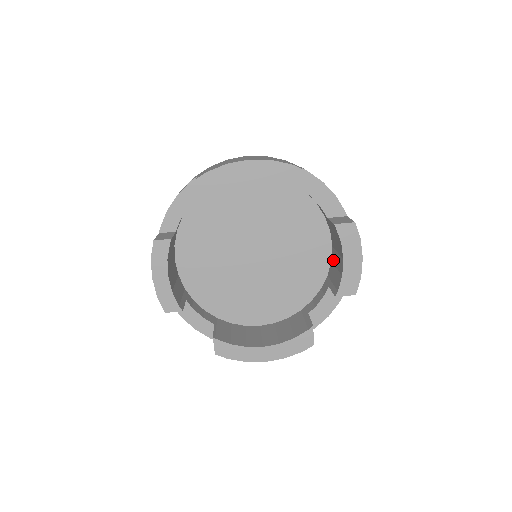
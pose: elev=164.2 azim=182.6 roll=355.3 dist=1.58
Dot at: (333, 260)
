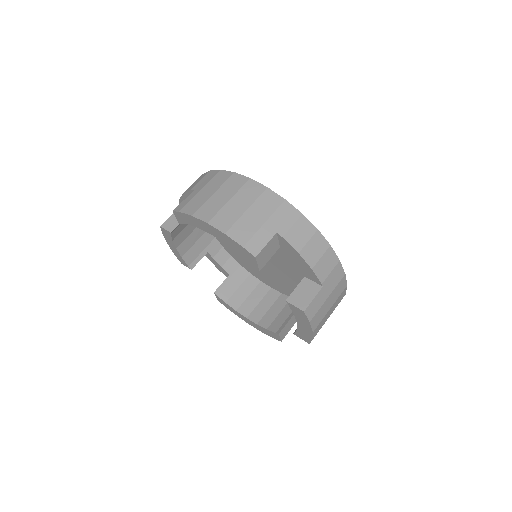
Dot at: occluded
